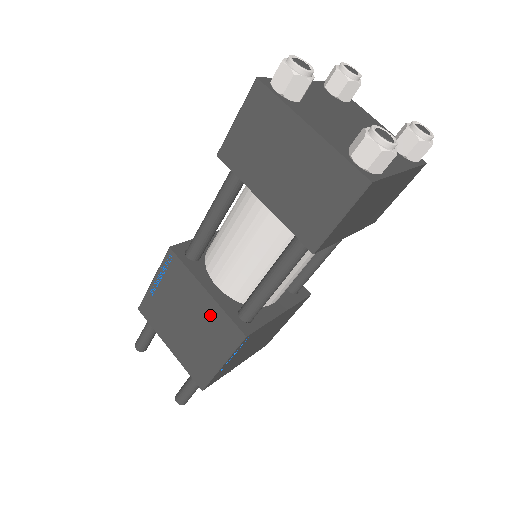
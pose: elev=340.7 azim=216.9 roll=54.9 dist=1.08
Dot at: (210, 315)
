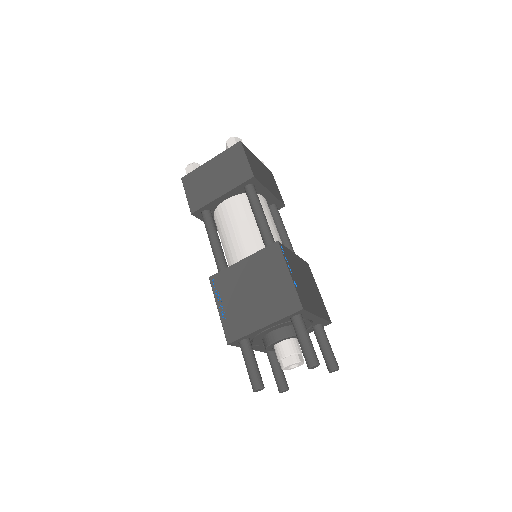
Dot at: (256, 265)
